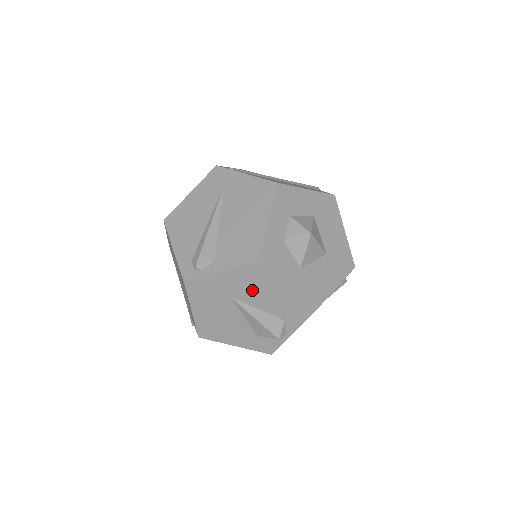
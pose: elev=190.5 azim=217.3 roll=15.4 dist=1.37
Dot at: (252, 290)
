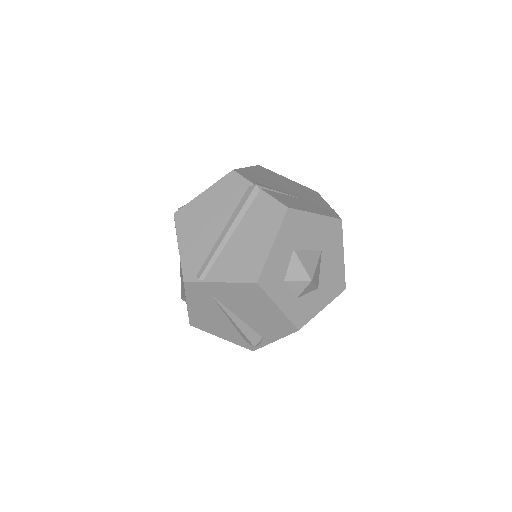
Dot at: occluded
